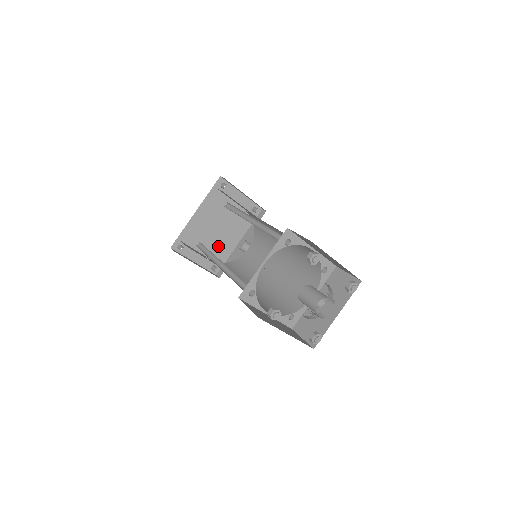
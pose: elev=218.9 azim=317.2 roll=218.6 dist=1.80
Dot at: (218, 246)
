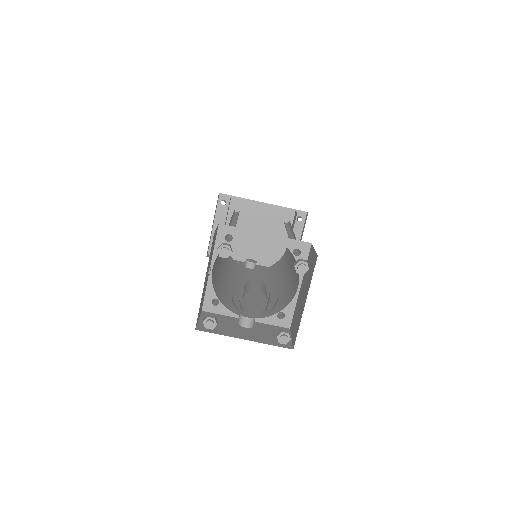
Dot at: (238, 242)
